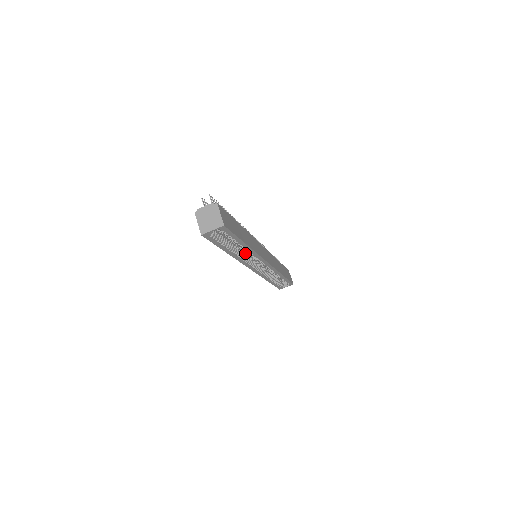
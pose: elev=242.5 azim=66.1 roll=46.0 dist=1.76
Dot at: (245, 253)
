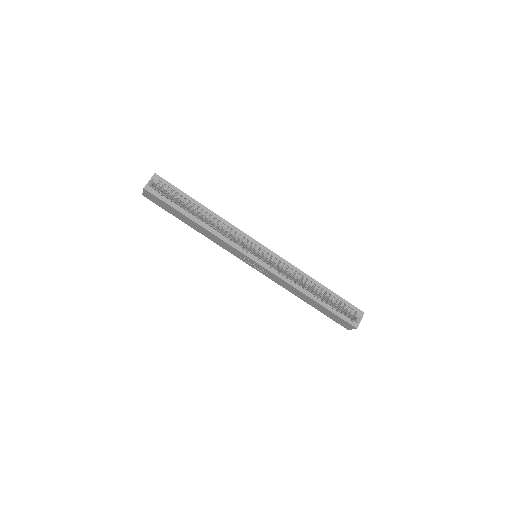
Dot at: (227, 237)
